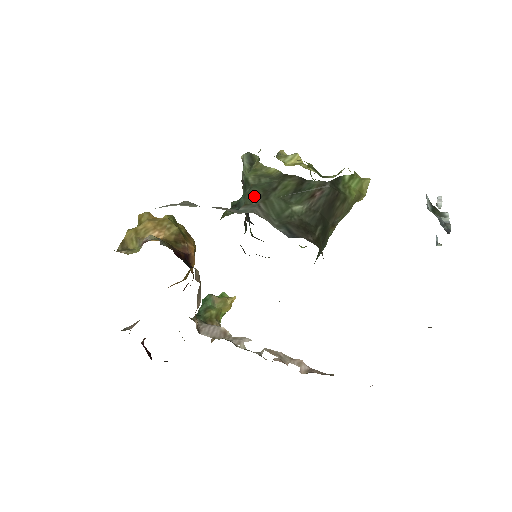
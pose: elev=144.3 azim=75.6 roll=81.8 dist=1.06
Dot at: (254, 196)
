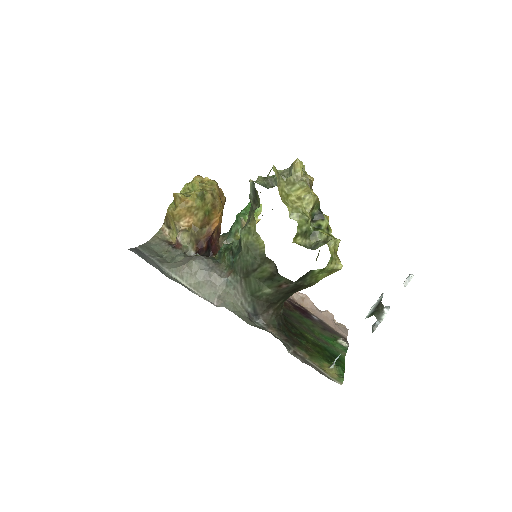
Dot at: (240, 270)
